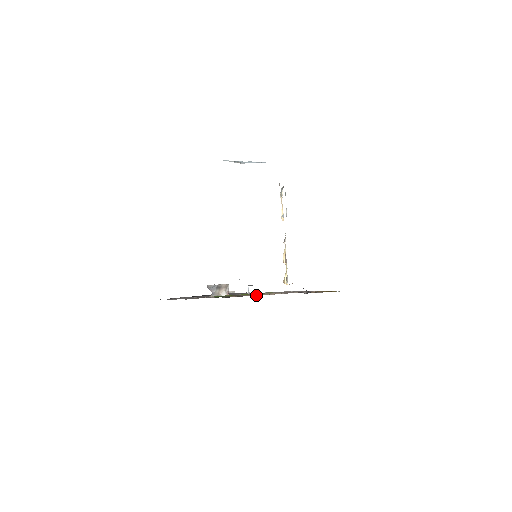
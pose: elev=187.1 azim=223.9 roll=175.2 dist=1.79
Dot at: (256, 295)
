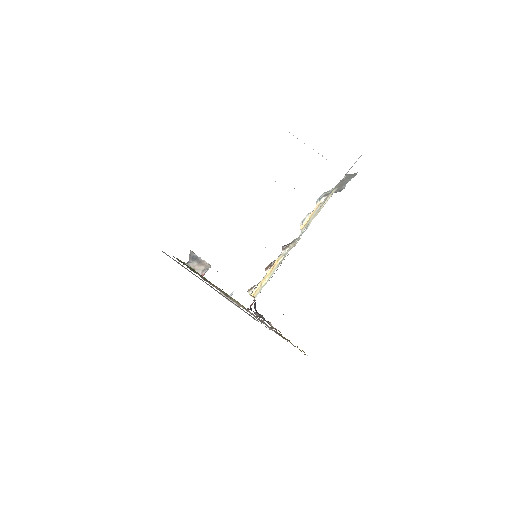
Dot at: (219, 290)
